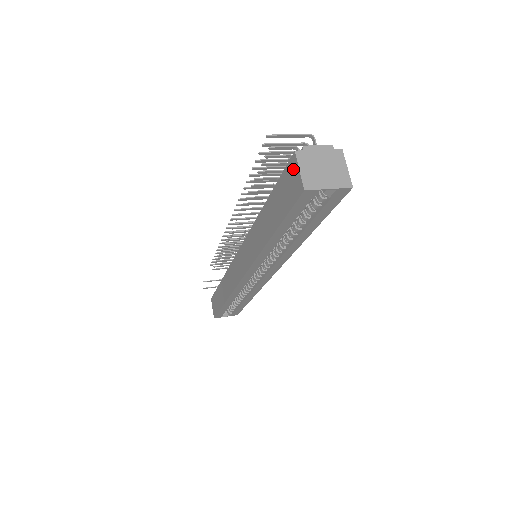
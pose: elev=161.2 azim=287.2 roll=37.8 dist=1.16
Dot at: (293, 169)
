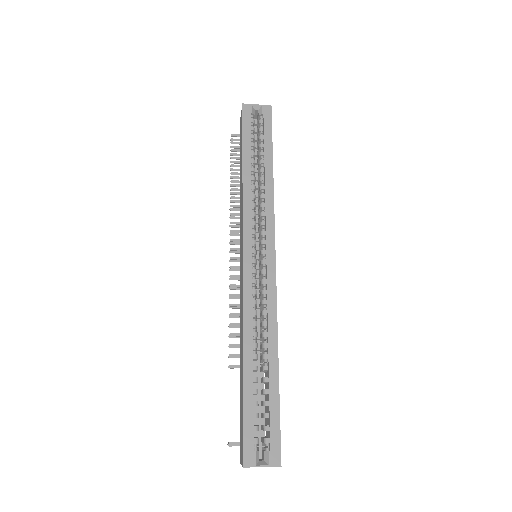
Dot at: occluded
